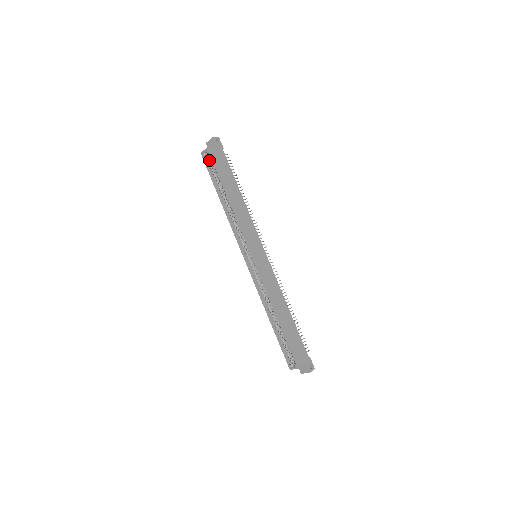
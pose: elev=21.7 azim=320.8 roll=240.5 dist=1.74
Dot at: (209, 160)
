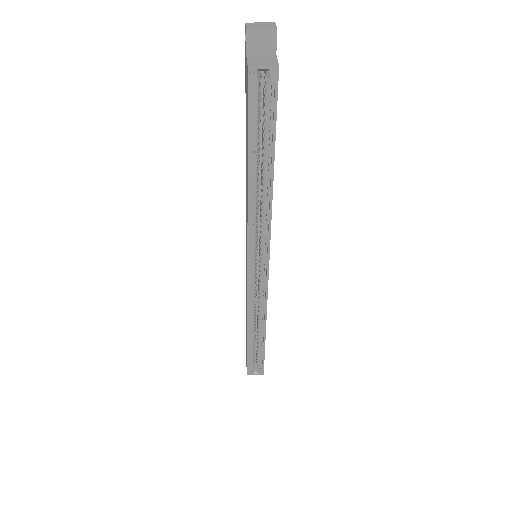
Dot at: (259, 89)
